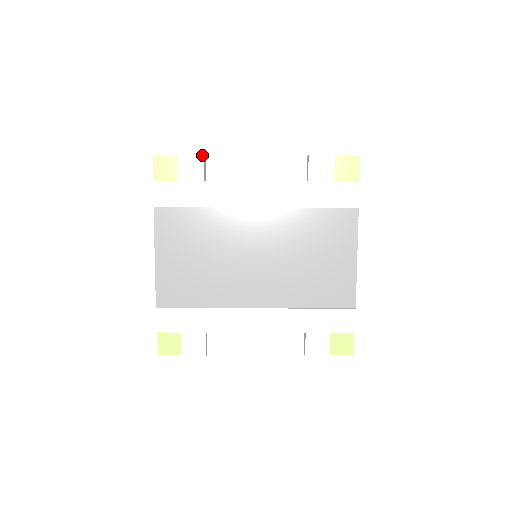
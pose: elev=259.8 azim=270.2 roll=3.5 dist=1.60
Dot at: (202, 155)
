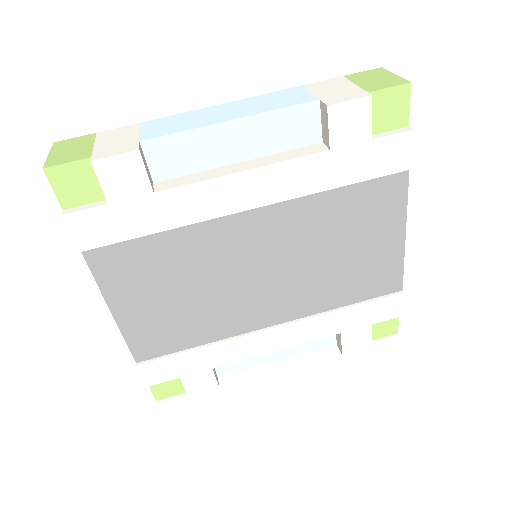
Dot at: (136, 151)
